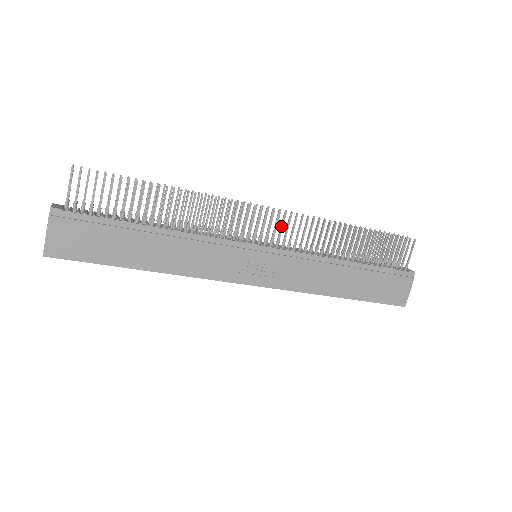
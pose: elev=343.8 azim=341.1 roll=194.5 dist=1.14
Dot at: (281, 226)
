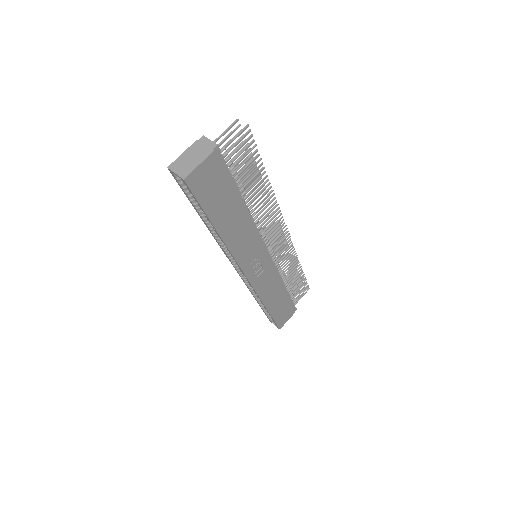
Dot at: (282, 244)
